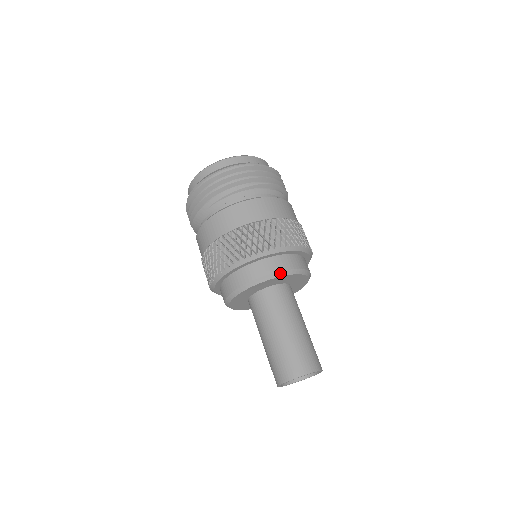
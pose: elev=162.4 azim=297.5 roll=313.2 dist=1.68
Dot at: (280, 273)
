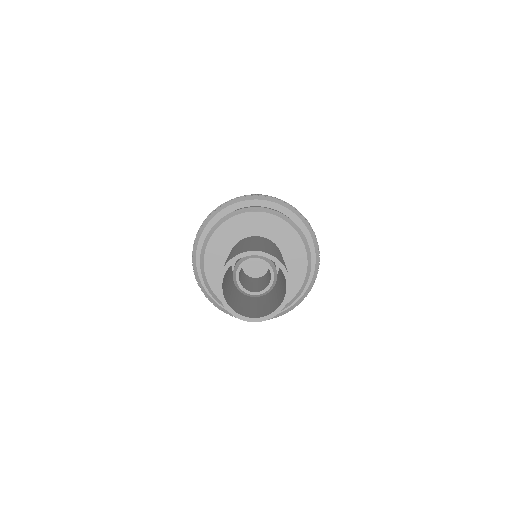
Dot at: (248, 209)
